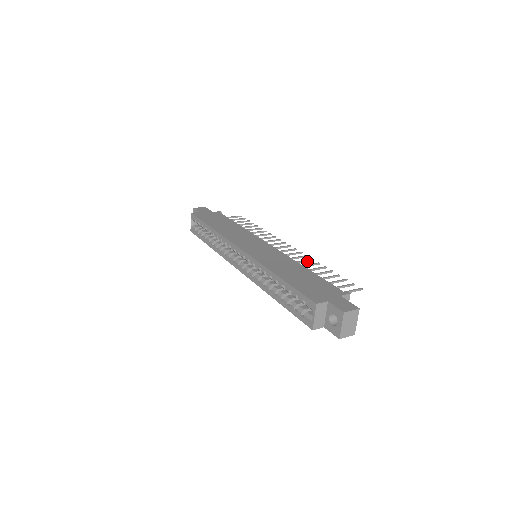
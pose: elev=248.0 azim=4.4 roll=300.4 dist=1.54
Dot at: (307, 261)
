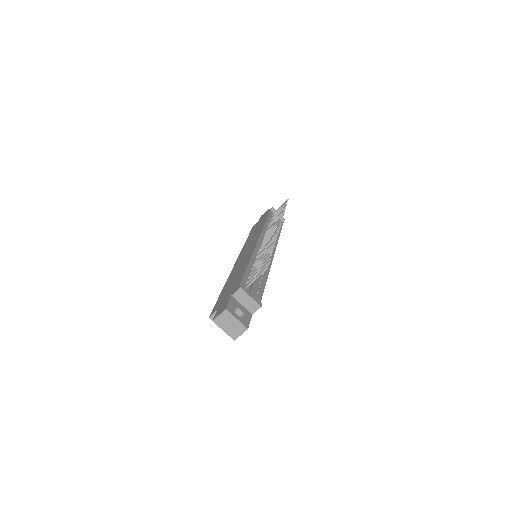
Dot at: occluded
